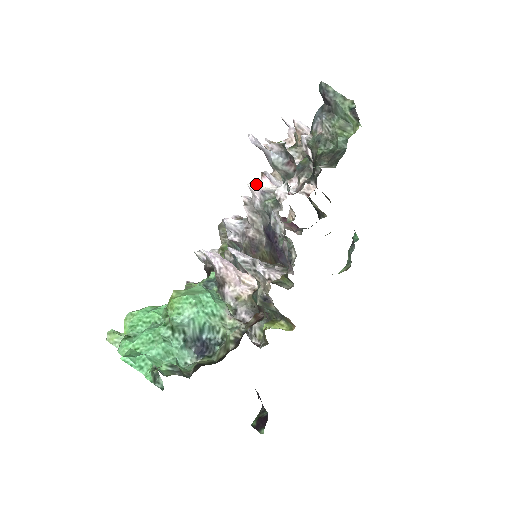
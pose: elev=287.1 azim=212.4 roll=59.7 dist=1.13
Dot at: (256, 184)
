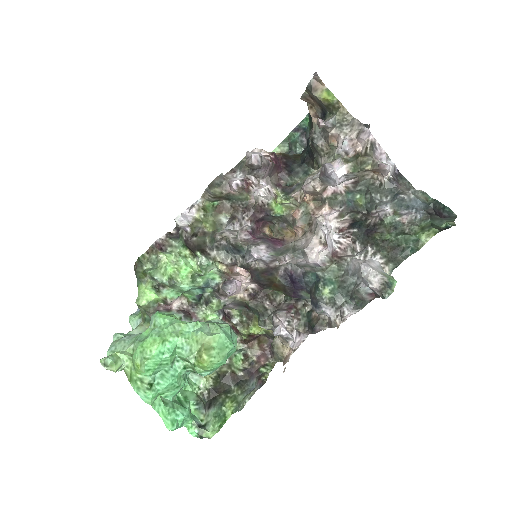
Dot at: (316, 257)
